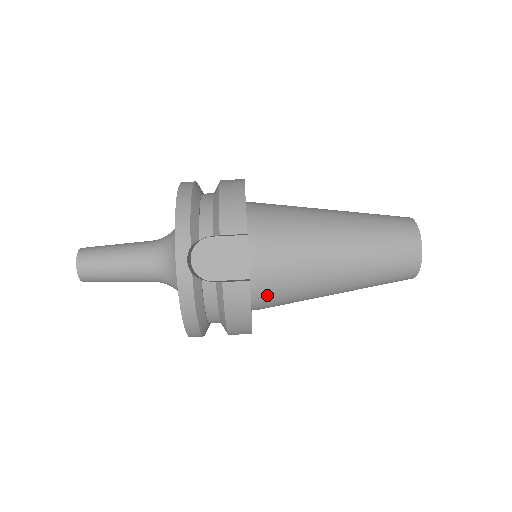
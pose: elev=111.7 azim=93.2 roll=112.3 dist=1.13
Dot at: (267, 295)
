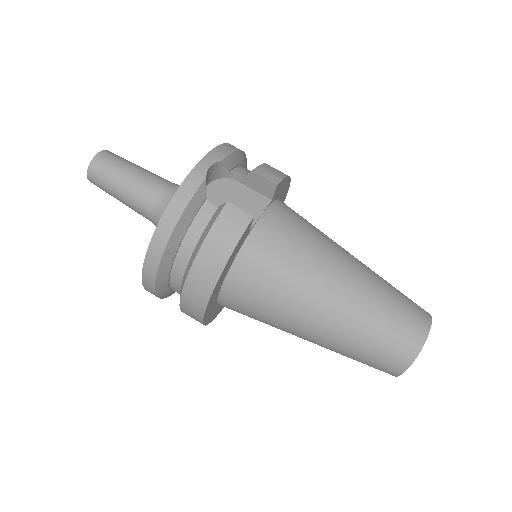
Dot at: (252, 267)
